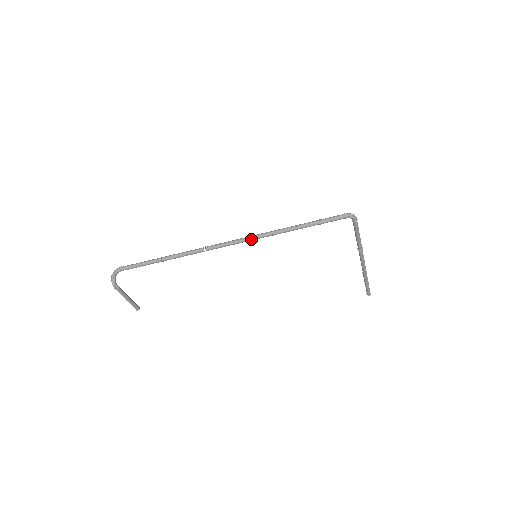
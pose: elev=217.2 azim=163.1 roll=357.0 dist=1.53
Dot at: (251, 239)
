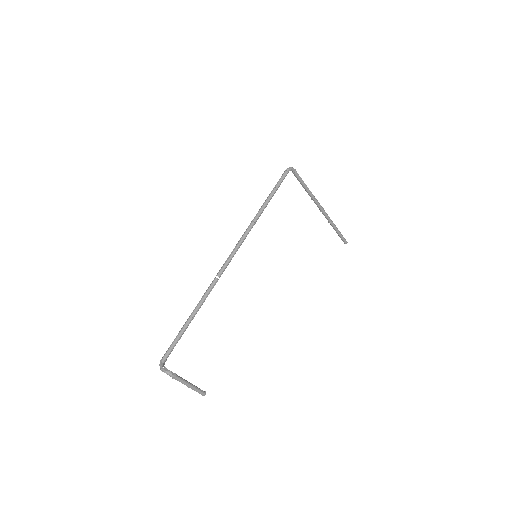
Dot at: (243, 239)
